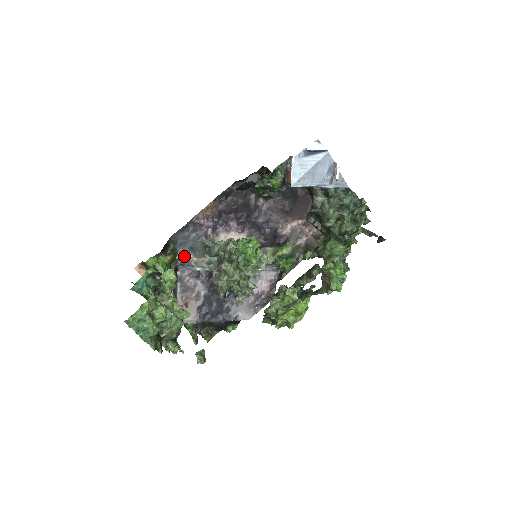
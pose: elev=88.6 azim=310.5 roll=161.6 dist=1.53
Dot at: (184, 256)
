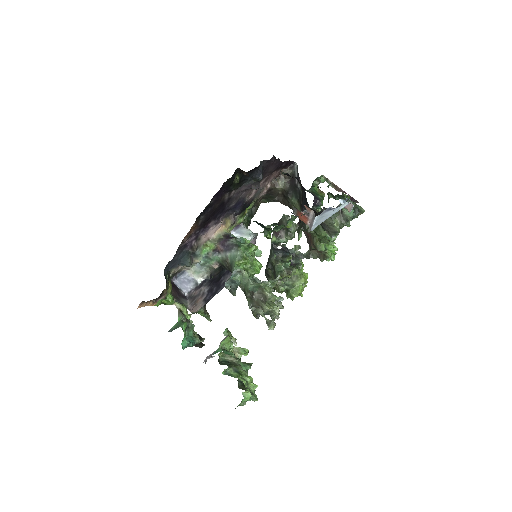
Dot at: (175, 271)
